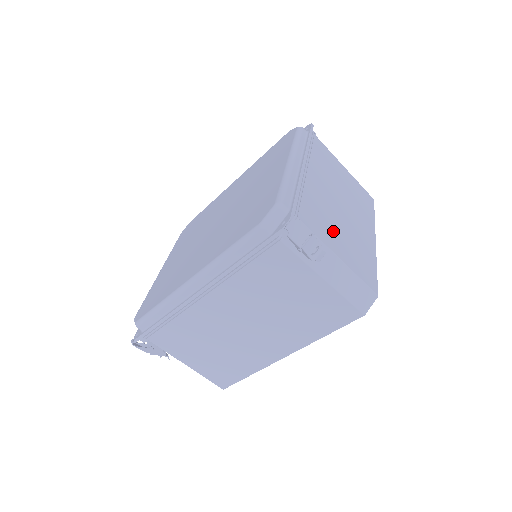
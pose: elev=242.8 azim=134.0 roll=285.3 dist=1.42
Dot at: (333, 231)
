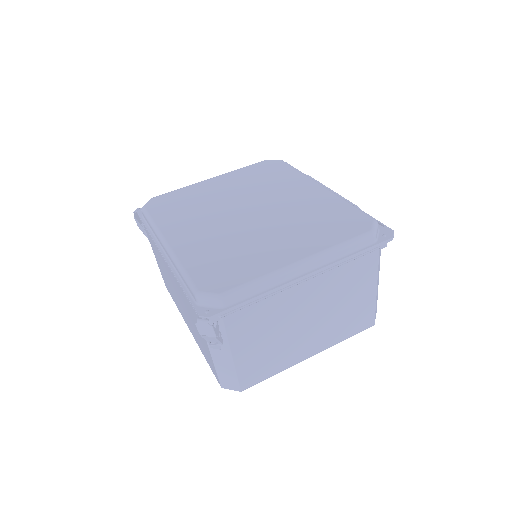
Dot at: (258, 337)
